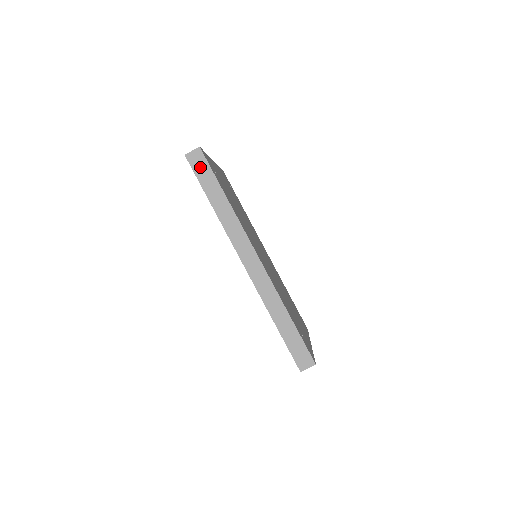
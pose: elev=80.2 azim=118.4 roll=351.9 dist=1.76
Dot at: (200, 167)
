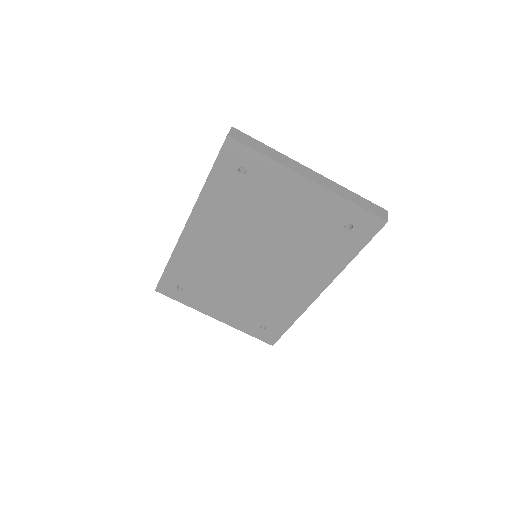
Dot at: occluded
